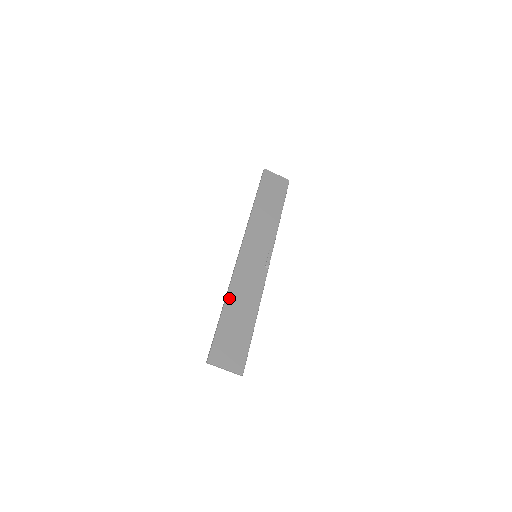
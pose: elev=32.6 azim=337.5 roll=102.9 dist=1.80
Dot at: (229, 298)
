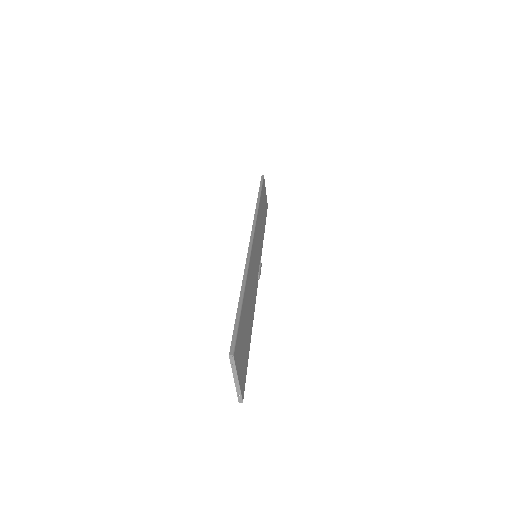
Dot at: (247, 284)
